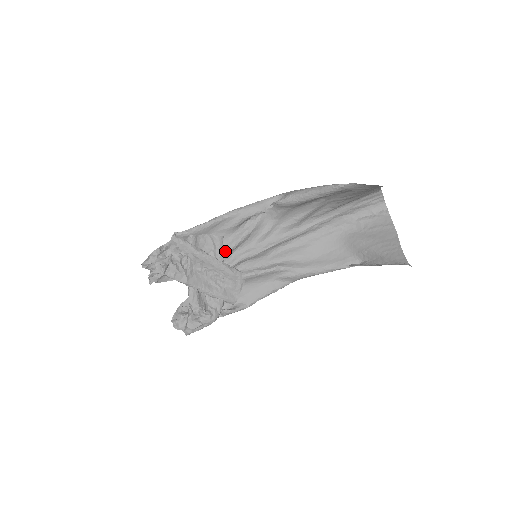
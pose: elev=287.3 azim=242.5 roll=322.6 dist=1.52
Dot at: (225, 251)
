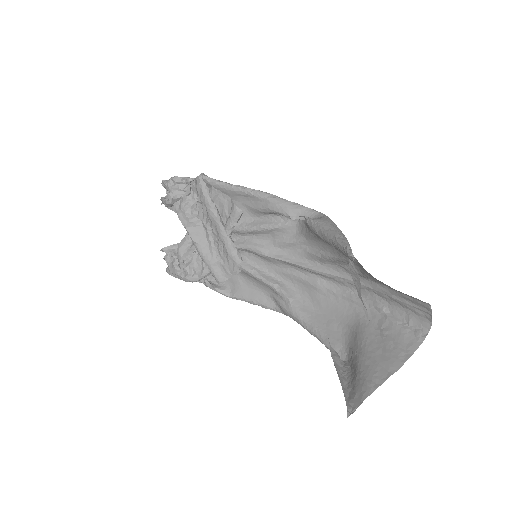
Dot at: (237, 227)
